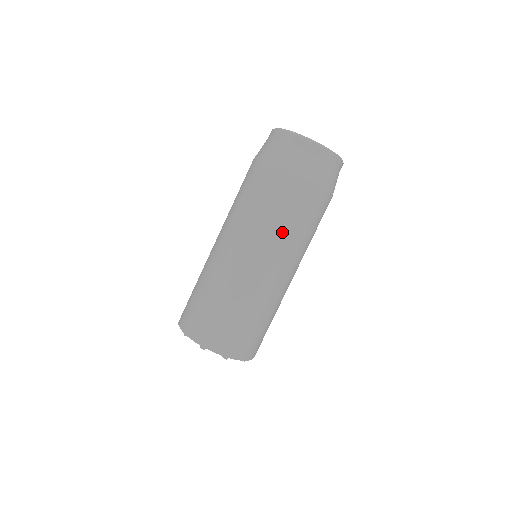
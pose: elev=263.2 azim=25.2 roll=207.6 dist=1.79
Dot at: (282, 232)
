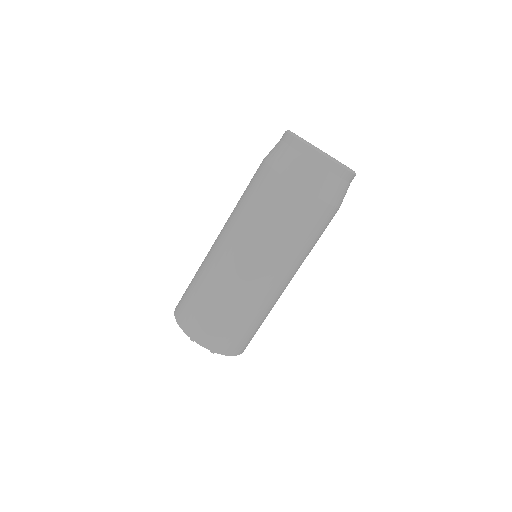
Dot at: (279, 242)
